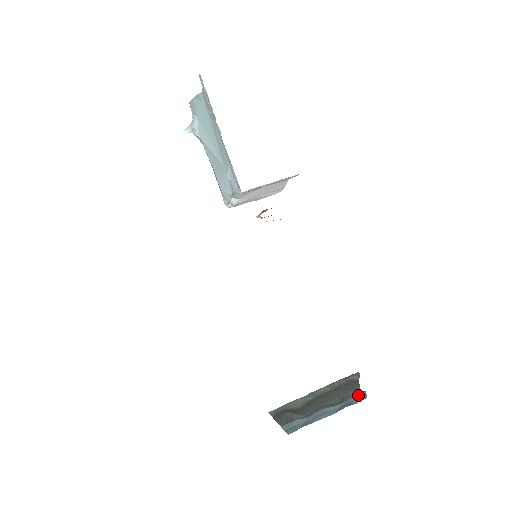
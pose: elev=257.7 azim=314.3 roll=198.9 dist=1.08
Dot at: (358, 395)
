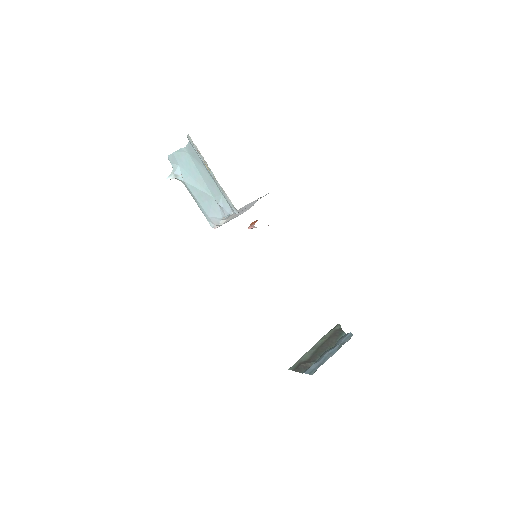
Dot at: (346, 336)
